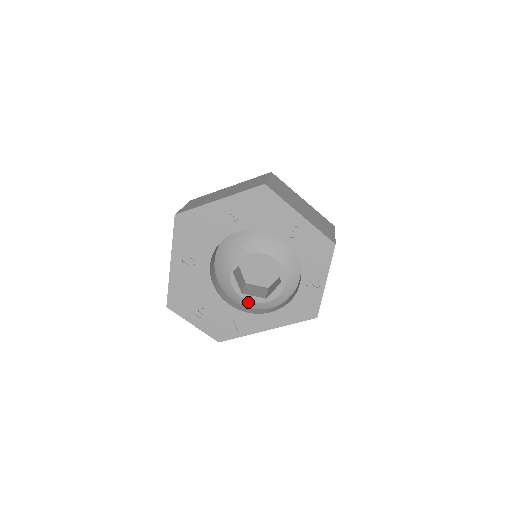
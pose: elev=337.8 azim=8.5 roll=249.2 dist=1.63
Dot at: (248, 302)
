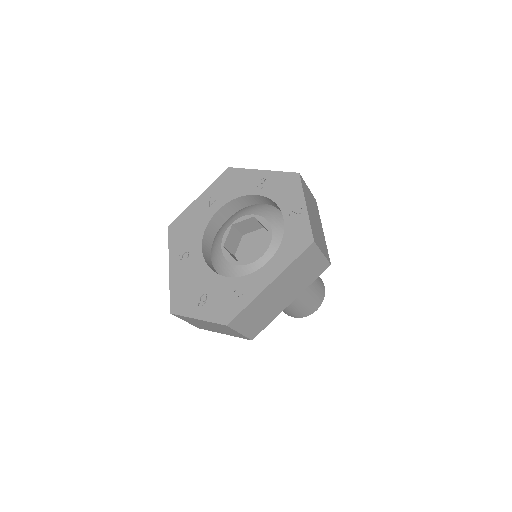
Dot at: (245, 267)
